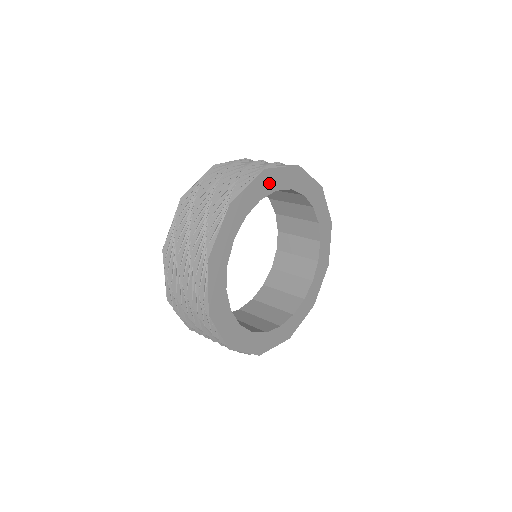
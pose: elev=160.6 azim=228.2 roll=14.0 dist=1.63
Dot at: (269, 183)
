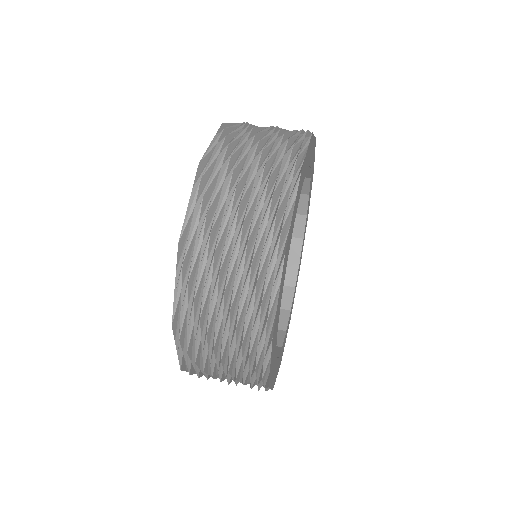
Dot at: (277, 319)
